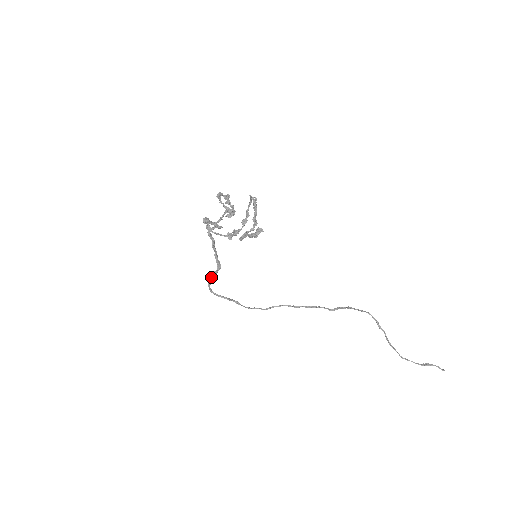
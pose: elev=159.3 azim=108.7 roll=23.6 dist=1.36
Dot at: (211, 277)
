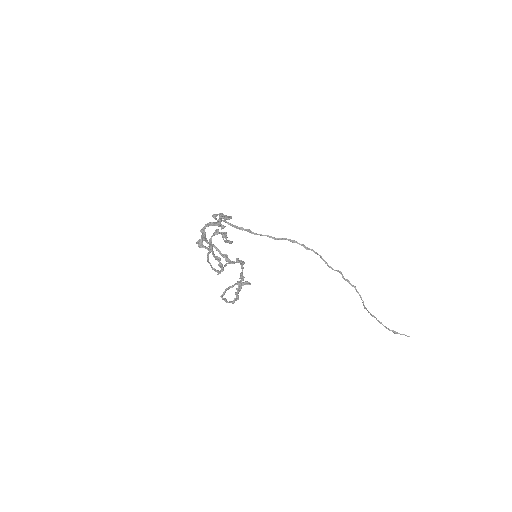
Dot at: (222, 218)
